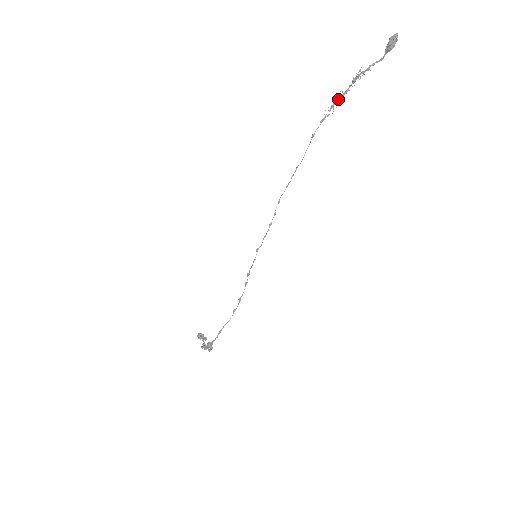
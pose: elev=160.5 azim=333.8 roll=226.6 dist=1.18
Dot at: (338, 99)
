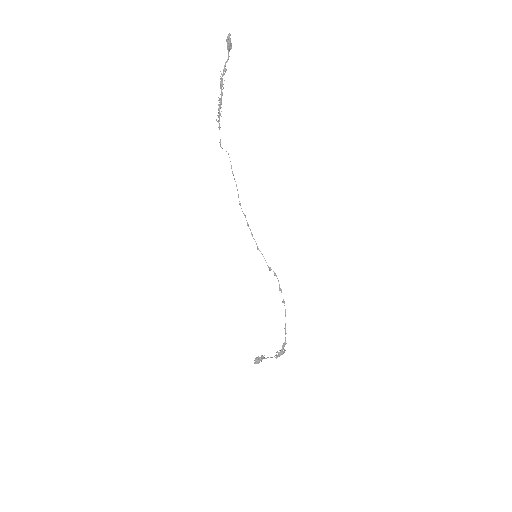
Dot at: (220, 104)
